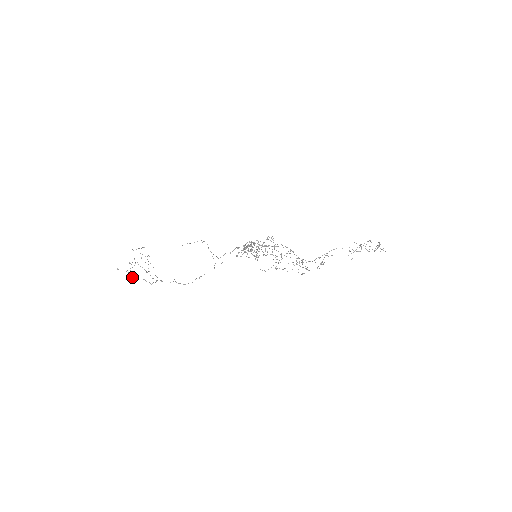
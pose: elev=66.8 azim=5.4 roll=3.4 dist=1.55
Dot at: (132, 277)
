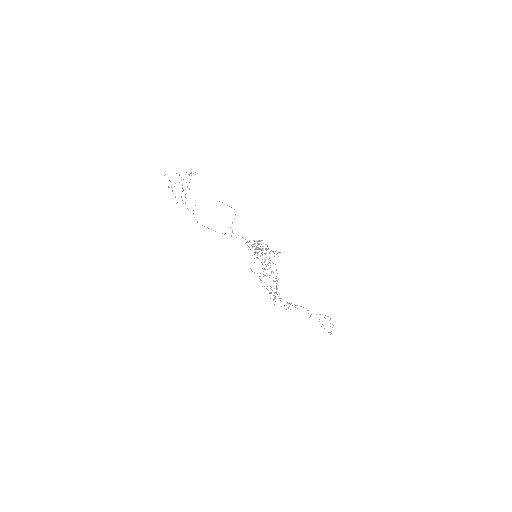
Dot at: (169, 187)
